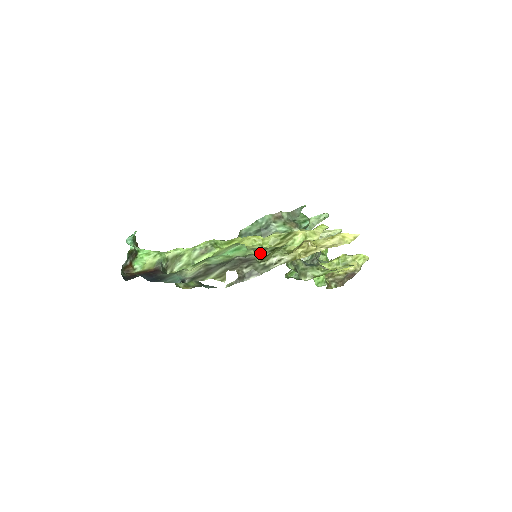
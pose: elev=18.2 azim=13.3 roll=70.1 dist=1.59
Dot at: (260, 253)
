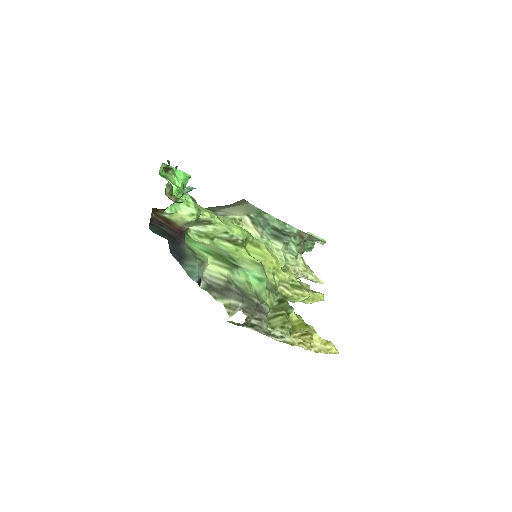
Dot at: (271, 299)
